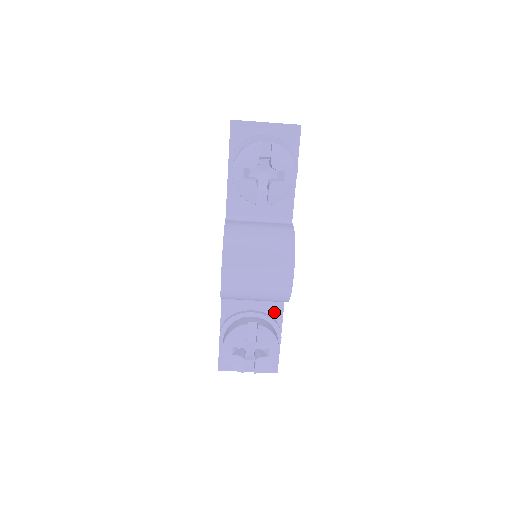
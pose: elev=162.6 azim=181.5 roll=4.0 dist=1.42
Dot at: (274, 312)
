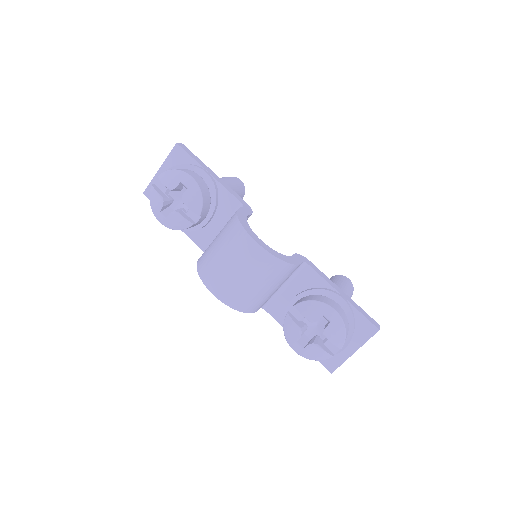
Dot at: (313, 282)
